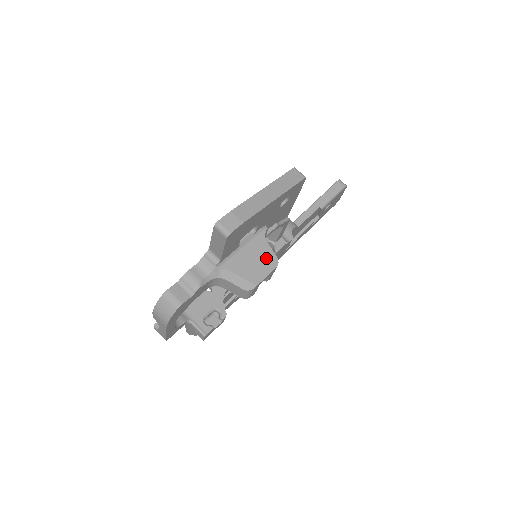
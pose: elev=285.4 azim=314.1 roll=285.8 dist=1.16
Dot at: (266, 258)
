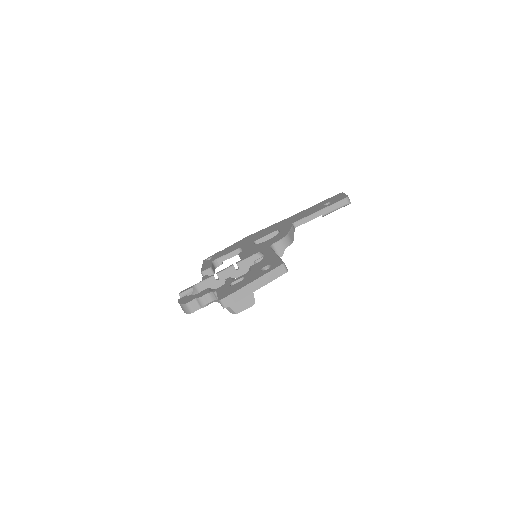
Dot at: (248, 300)
